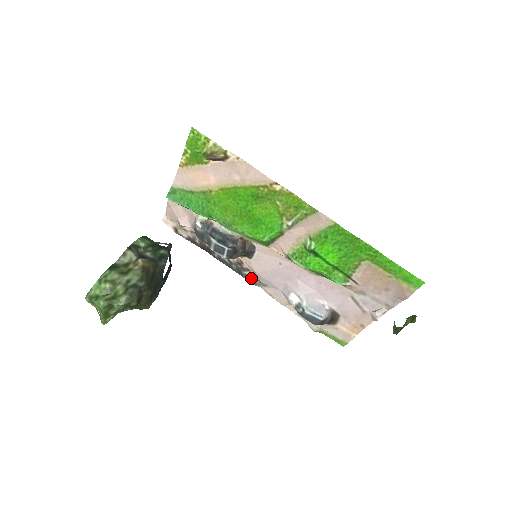
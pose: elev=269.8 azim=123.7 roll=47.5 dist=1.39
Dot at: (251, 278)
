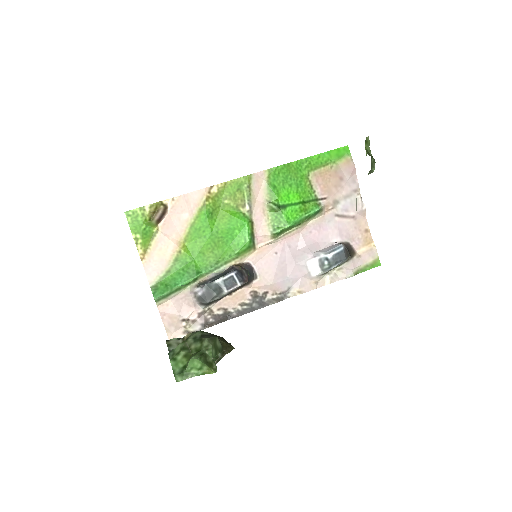
Dot at: (275, 298)
